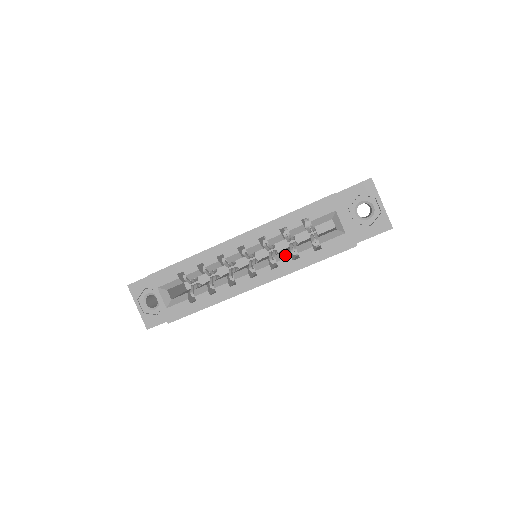
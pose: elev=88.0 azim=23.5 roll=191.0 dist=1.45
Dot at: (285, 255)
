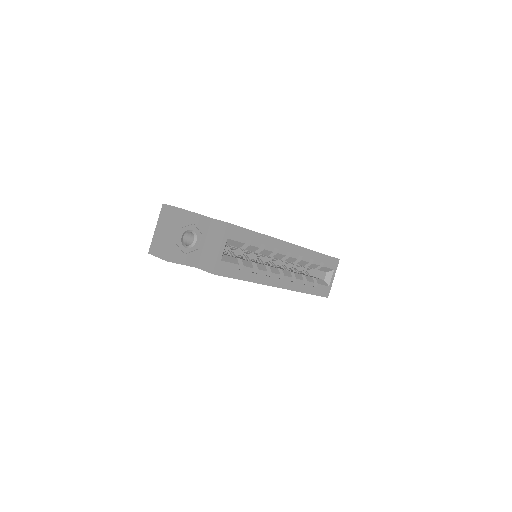
Dot at: (301, 277)
